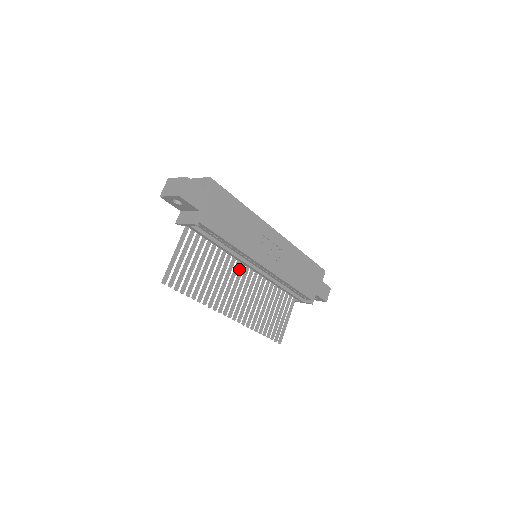
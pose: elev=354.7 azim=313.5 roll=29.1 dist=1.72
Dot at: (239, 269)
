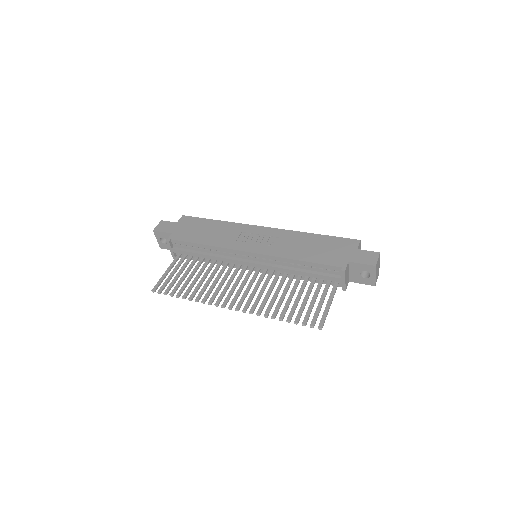
Dot at: (241, 272)
